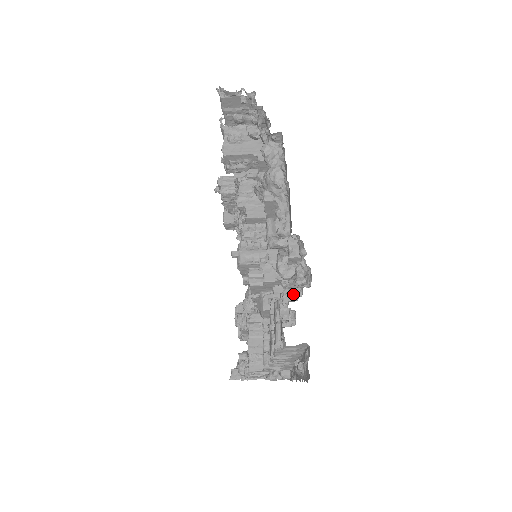
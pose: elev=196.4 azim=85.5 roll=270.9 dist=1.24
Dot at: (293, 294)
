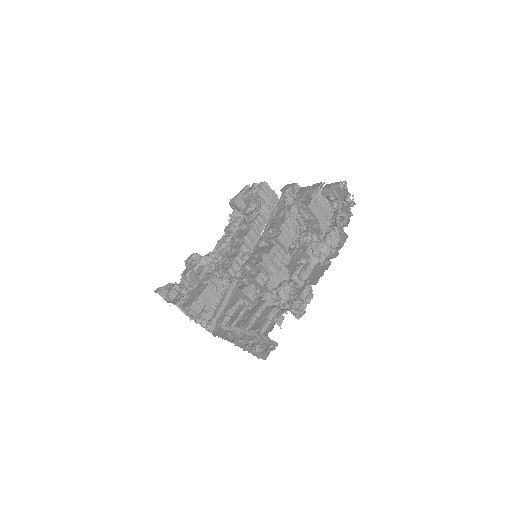
Dot at: (272, 304)
